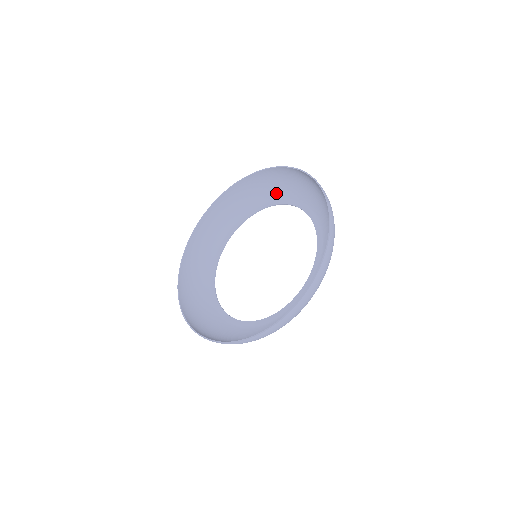
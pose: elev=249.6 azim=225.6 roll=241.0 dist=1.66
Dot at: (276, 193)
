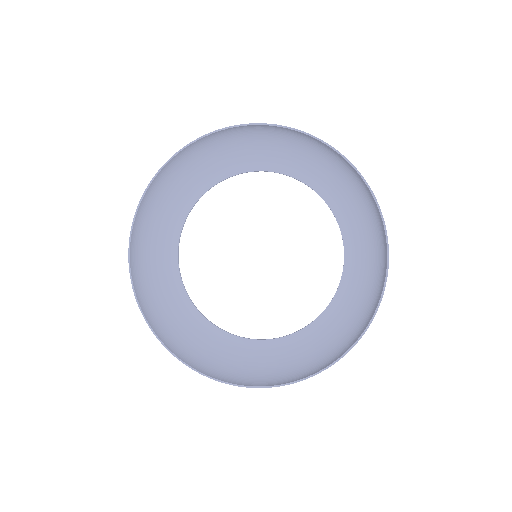
Dot at: (176, 201)
